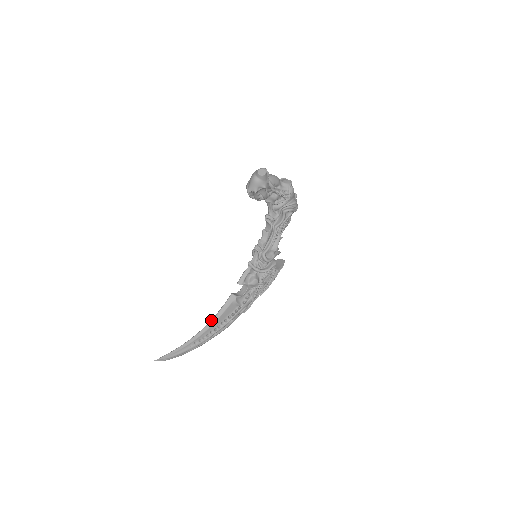
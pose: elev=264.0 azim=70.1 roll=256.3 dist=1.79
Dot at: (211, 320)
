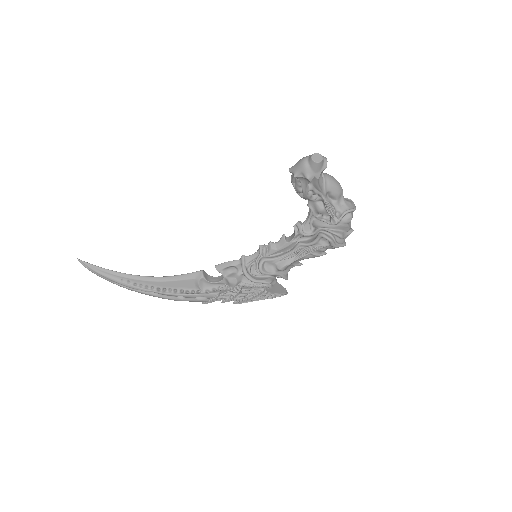
Dot at: occluded
